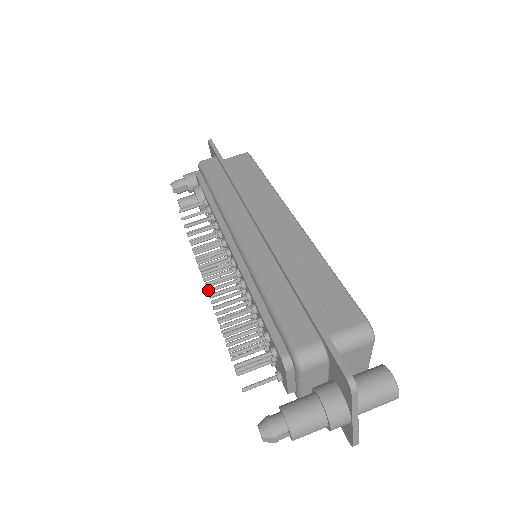
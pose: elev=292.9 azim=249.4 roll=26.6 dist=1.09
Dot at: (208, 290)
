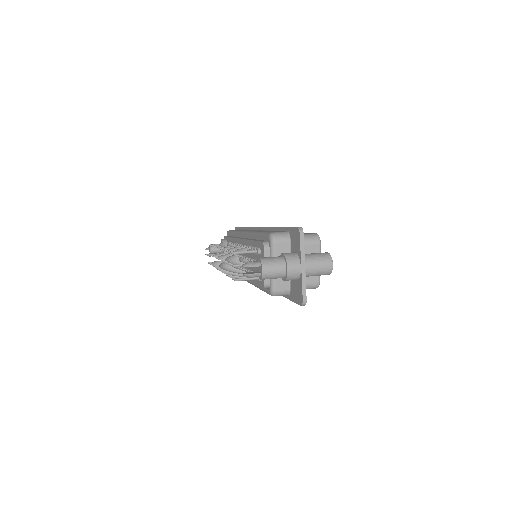
Dot at: (221, 259)
